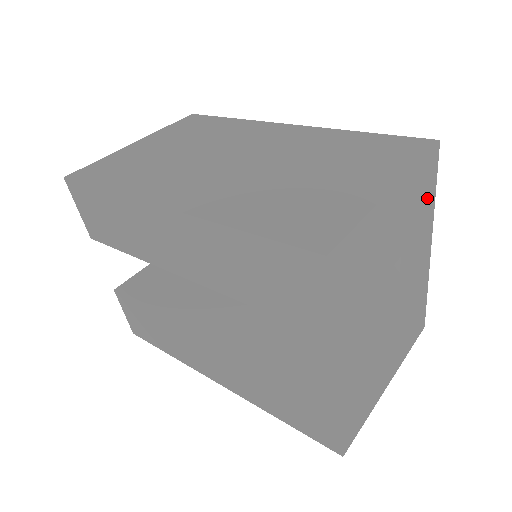
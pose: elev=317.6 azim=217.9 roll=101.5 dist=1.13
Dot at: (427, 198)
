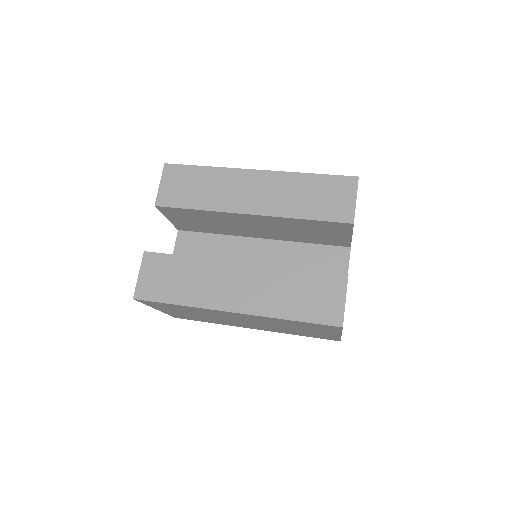
Dot at: occluded
